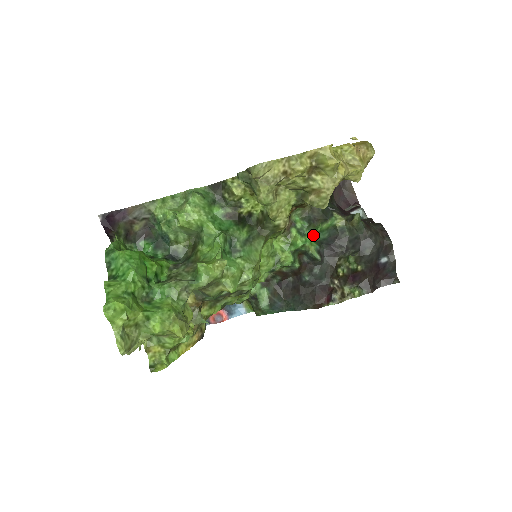
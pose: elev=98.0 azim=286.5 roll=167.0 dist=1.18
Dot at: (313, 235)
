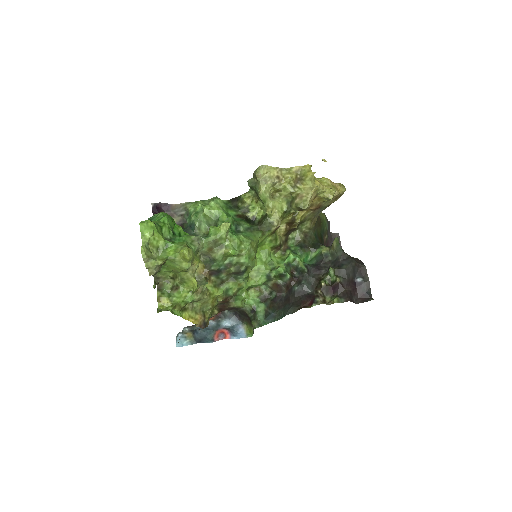
Dot at: (304, 261)
